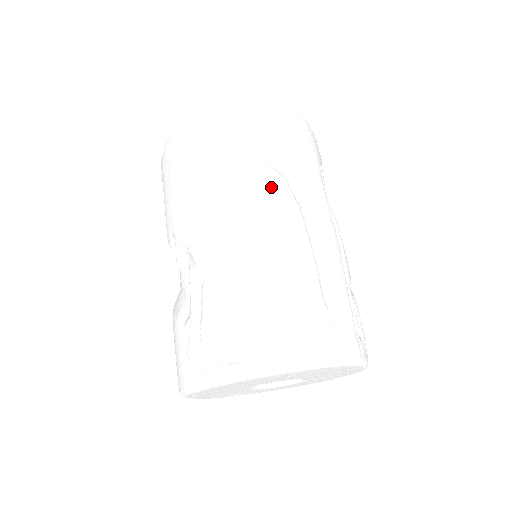
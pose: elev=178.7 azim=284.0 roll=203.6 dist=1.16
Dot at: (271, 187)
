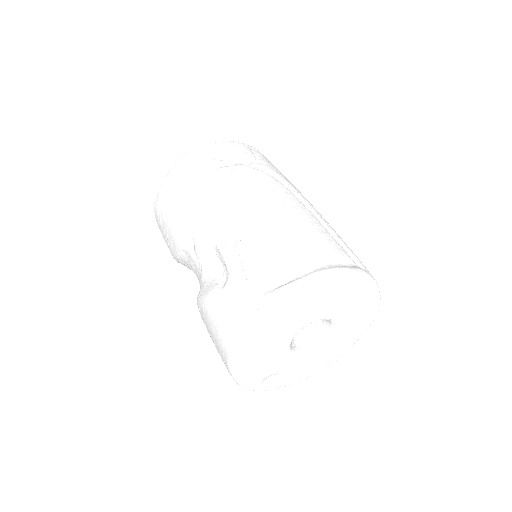
Dot at: (267, 179)
